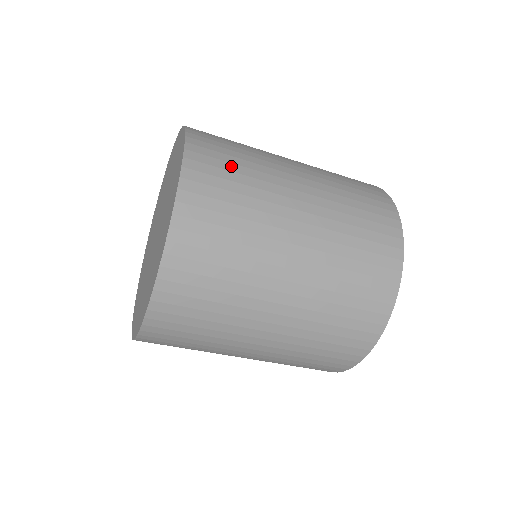
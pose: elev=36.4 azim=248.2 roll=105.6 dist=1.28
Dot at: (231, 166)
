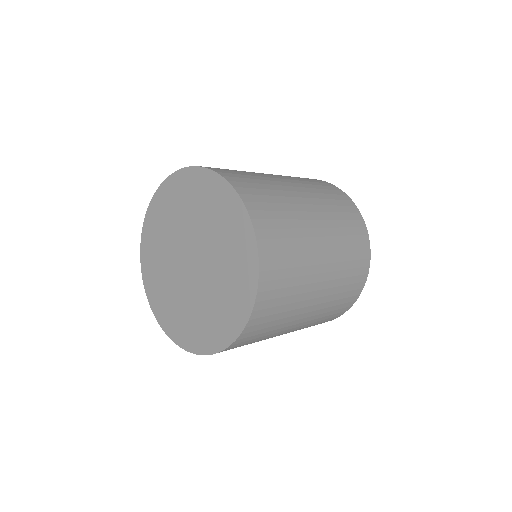
Dot at: (255, 340)
